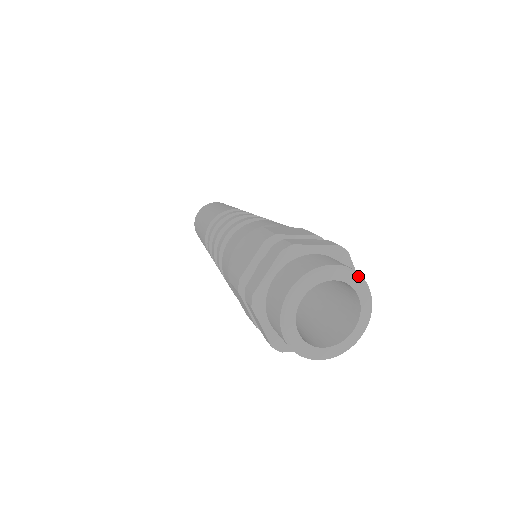
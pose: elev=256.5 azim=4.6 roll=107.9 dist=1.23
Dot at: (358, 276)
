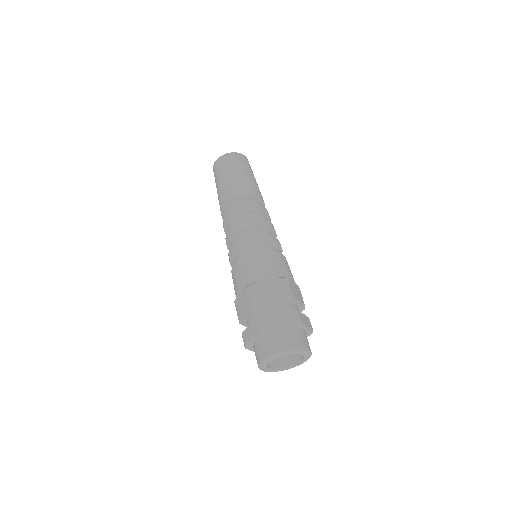
Dot at: occluded
